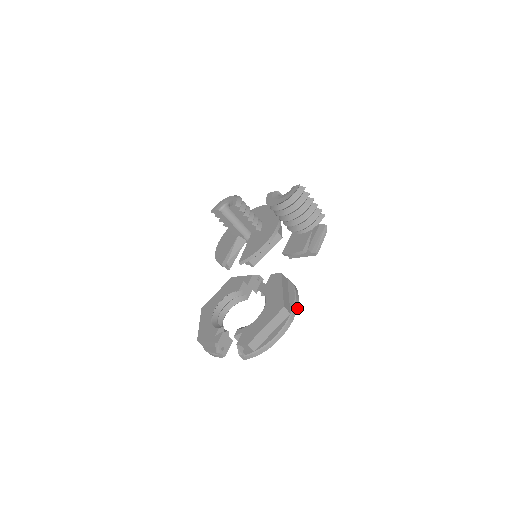
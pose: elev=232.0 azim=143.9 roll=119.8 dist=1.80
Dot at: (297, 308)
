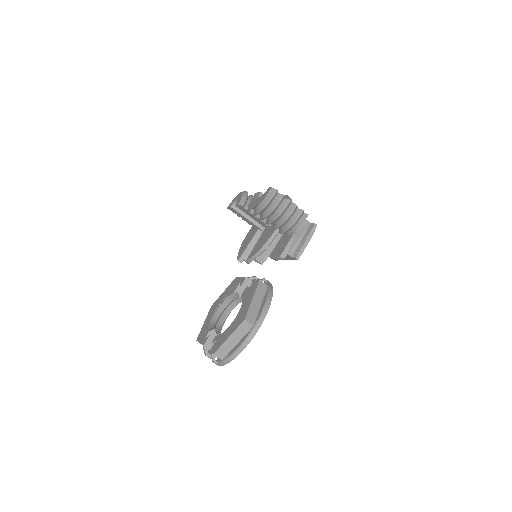
Dot at: (263, 320)
